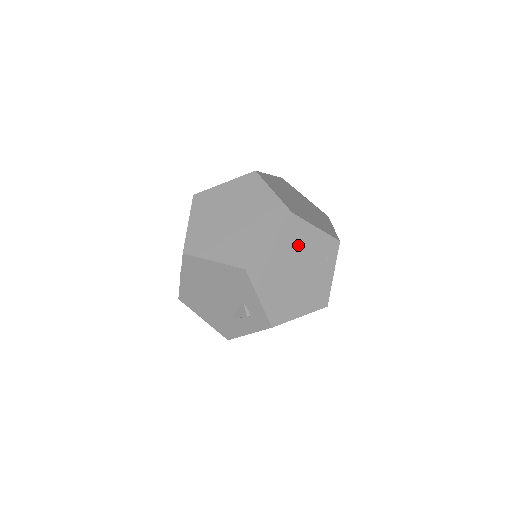
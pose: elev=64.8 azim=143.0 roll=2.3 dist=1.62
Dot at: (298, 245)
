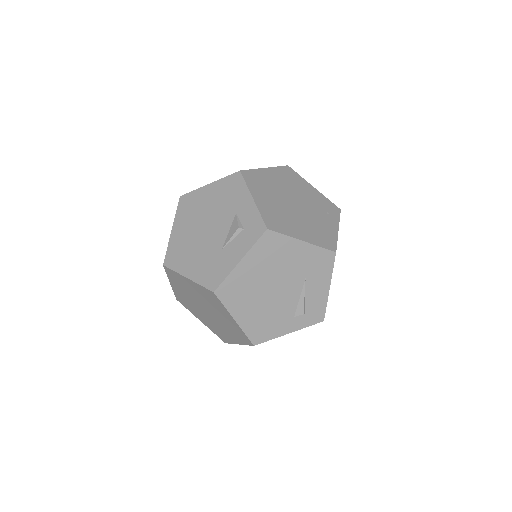
Dot at: (295, 187)
